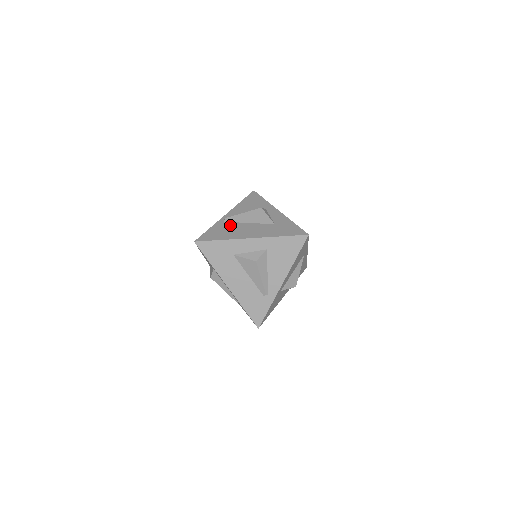
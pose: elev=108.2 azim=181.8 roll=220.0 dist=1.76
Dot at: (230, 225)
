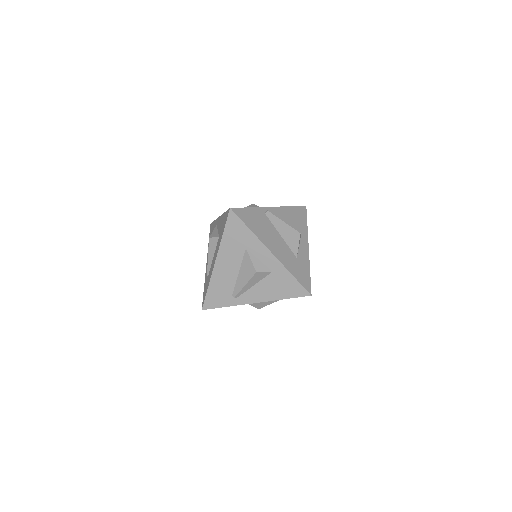
Dot at: (267, 222)
